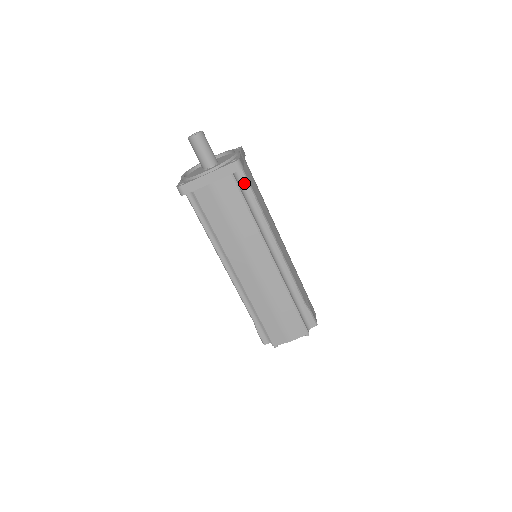
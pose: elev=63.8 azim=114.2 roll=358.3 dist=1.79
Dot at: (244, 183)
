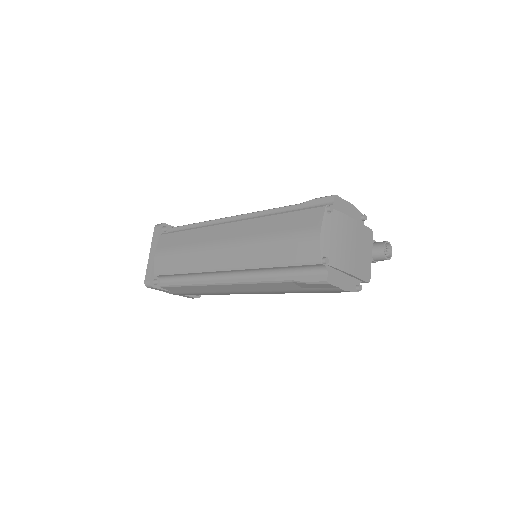
Dot at: (178, 230)
